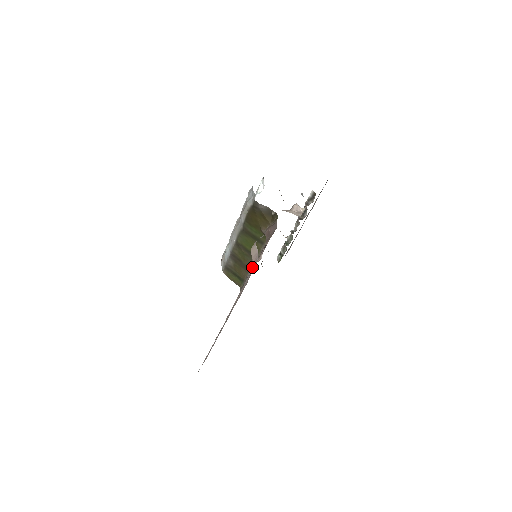
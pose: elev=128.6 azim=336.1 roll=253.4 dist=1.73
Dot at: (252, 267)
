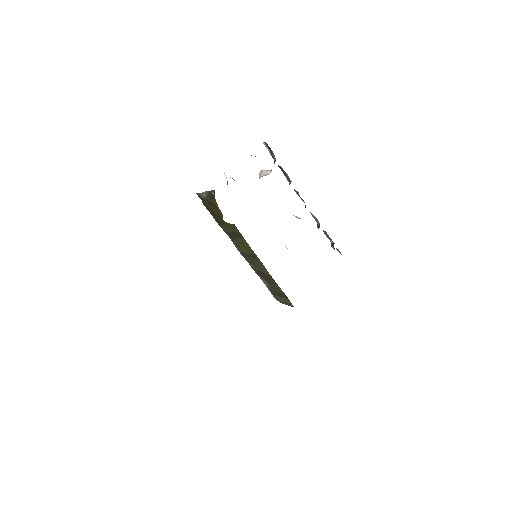
Dot at: occluded
